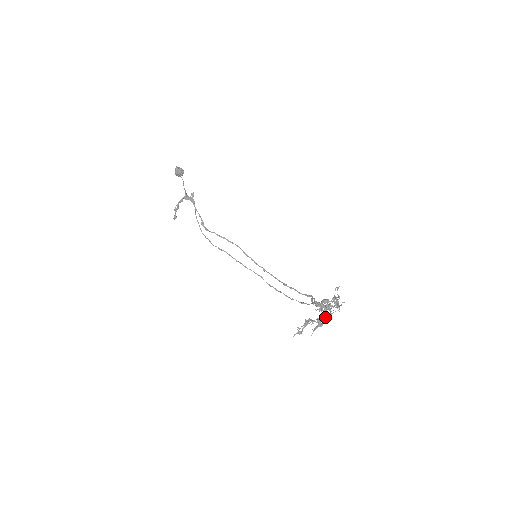
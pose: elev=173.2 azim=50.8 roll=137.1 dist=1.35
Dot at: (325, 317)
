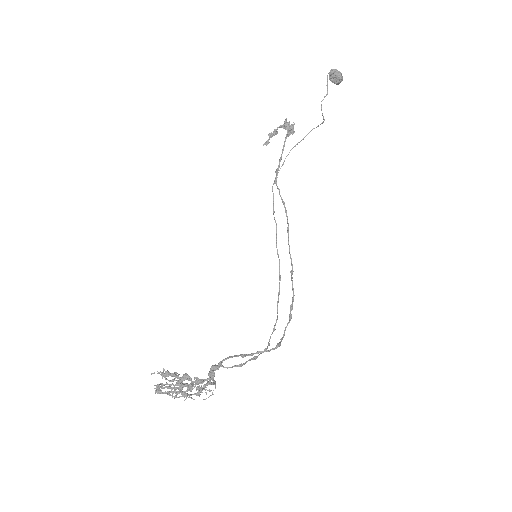
Dot at: (188, 388)
